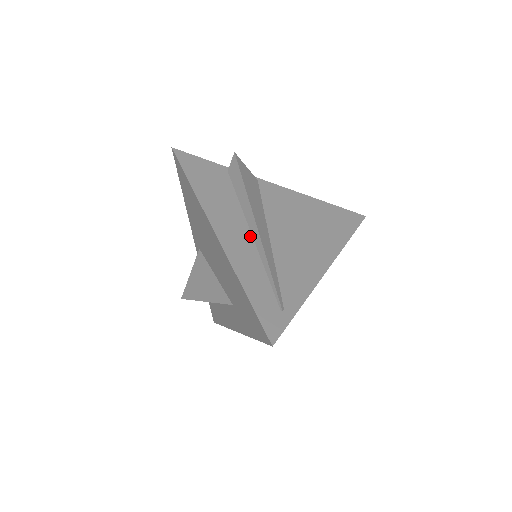
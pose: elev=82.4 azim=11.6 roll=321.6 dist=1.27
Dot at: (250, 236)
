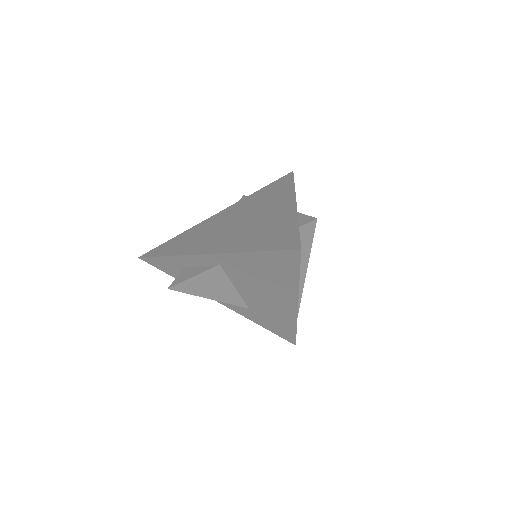
Dot at: occluded
